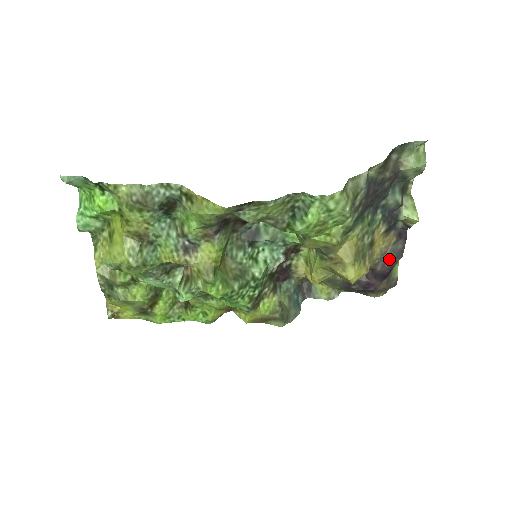
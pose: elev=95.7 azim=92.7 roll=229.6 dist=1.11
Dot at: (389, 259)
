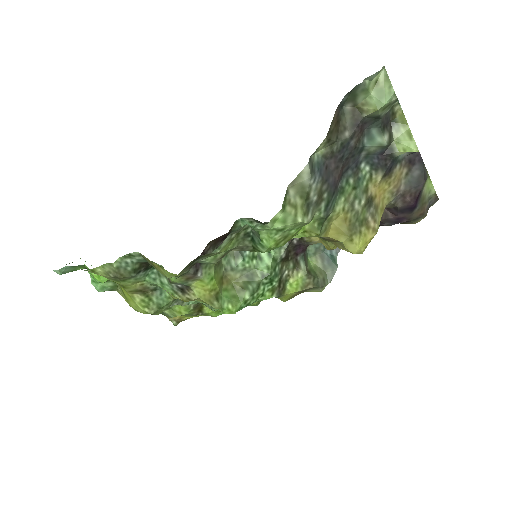
Dot at: (407, 193)
